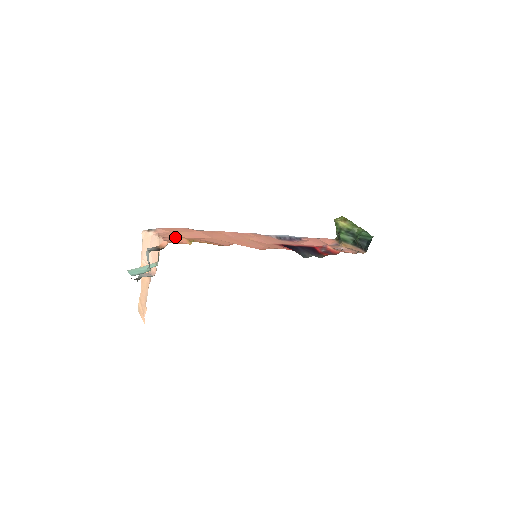
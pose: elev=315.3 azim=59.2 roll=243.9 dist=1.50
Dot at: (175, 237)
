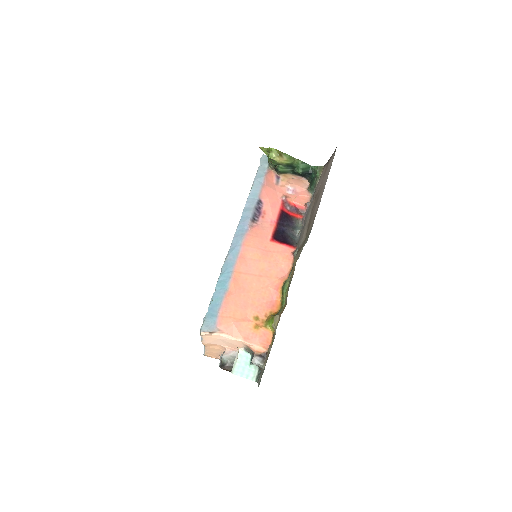
Dot at: (246, 328)
